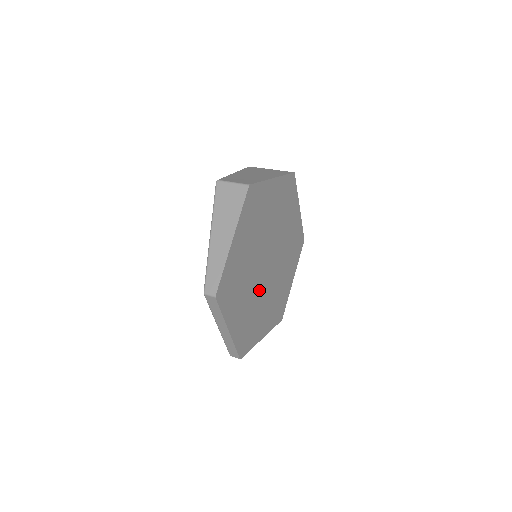
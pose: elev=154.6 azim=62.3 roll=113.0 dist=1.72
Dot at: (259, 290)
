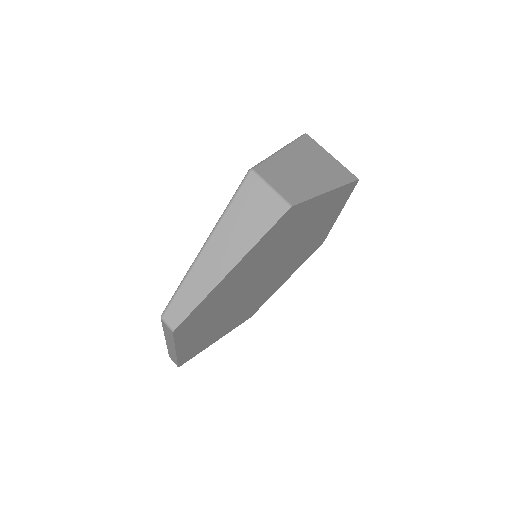
Dot at: (238, 303)
